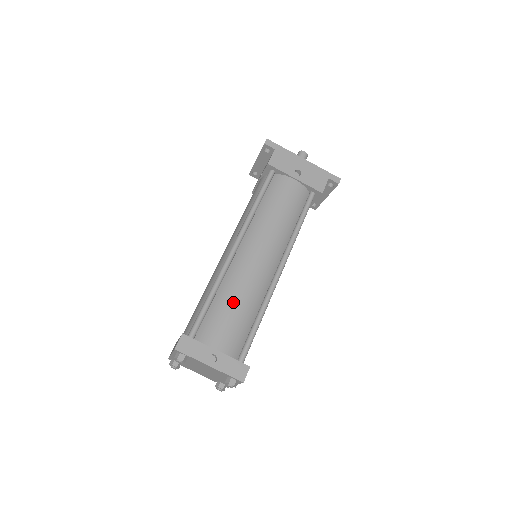
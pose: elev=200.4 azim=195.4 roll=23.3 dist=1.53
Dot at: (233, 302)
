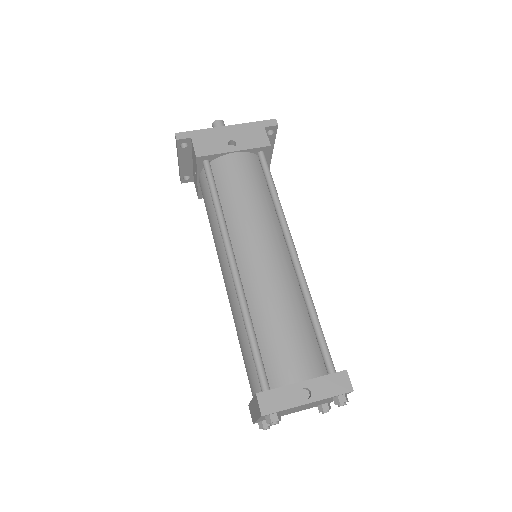
Dot at: (277, 320)
